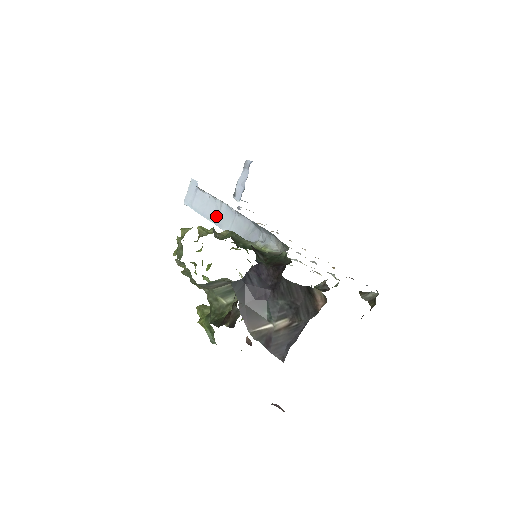
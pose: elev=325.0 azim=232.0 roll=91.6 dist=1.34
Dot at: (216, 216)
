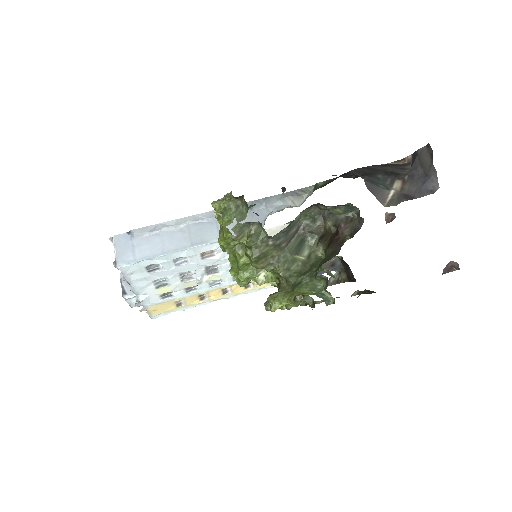
Dot at: (188, 240)
